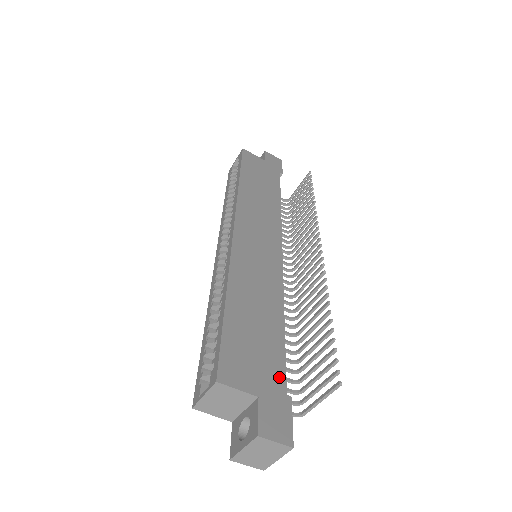
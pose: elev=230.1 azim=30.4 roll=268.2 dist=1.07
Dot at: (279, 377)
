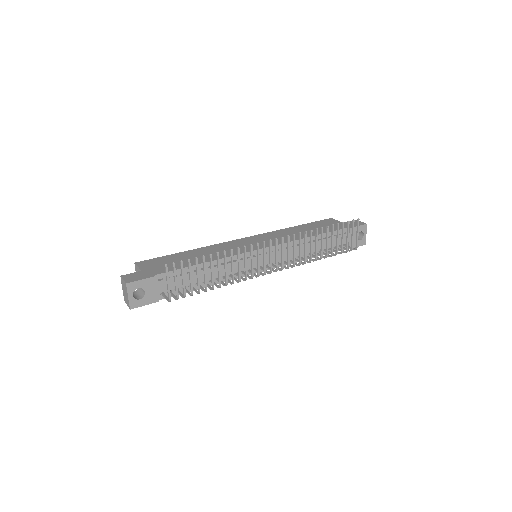
Dot at: (162, 271)
